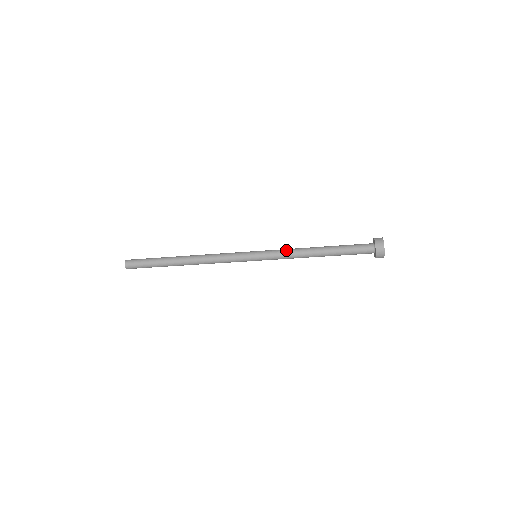
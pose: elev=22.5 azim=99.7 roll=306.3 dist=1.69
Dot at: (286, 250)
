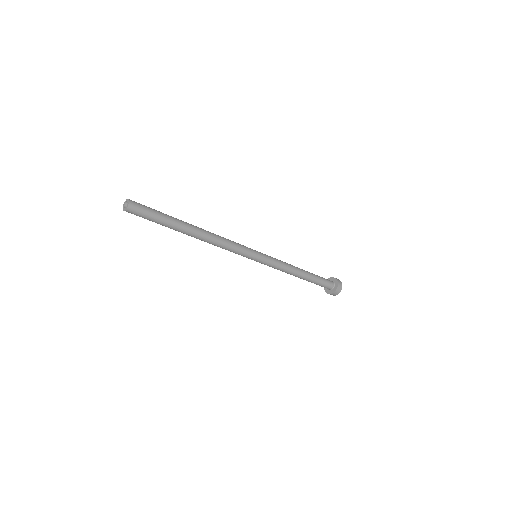
Dot at: (279, 260)
